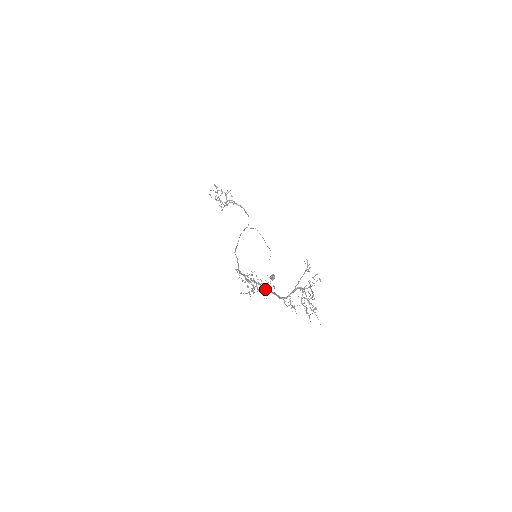
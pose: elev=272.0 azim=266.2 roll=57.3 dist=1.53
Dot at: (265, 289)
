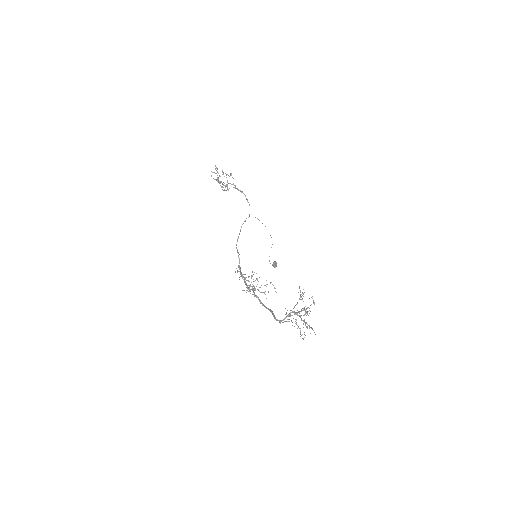
Dot at: occluded
